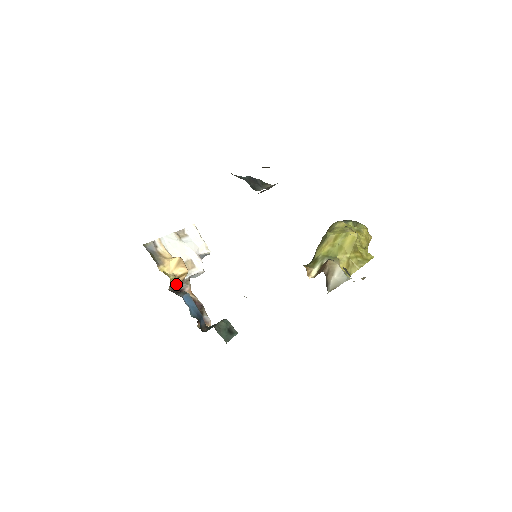
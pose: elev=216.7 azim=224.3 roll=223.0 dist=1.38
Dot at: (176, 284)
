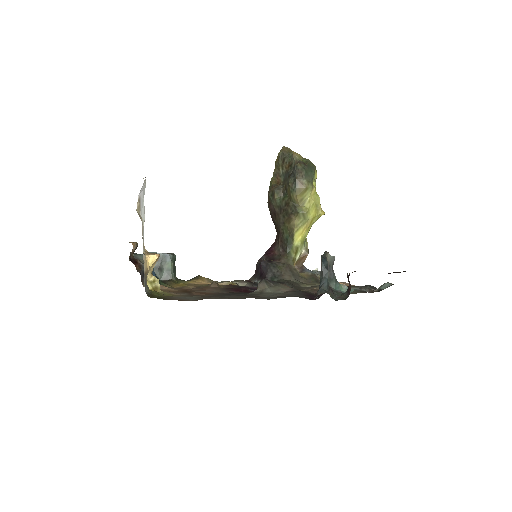
Dot at: occluded
